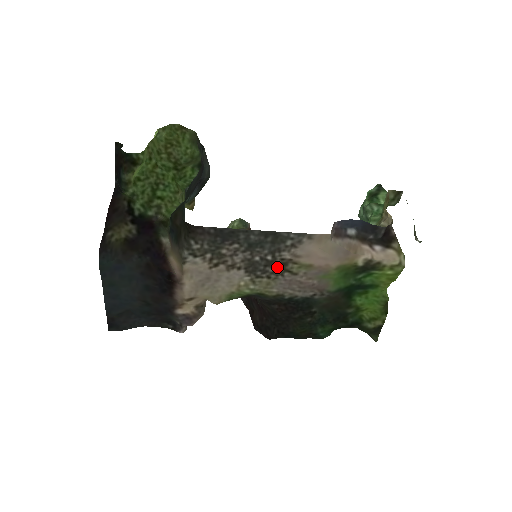
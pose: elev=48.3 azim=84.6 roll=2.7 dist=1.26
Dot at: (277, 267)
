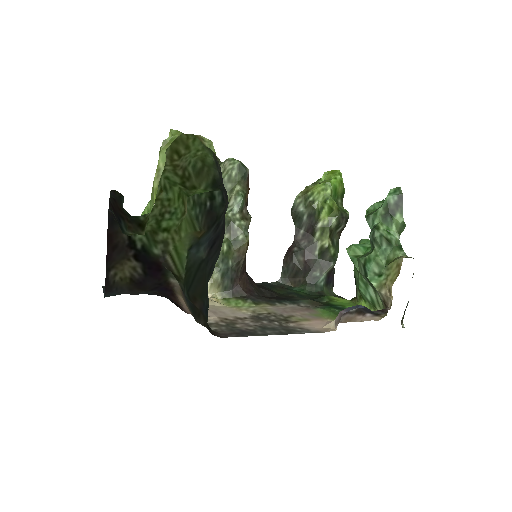
Dot at: (280, 318)
